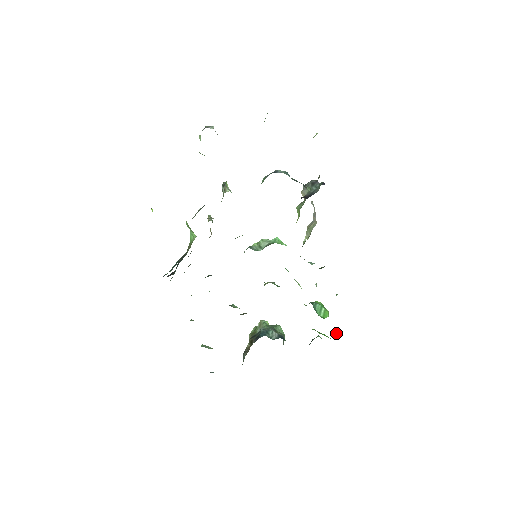
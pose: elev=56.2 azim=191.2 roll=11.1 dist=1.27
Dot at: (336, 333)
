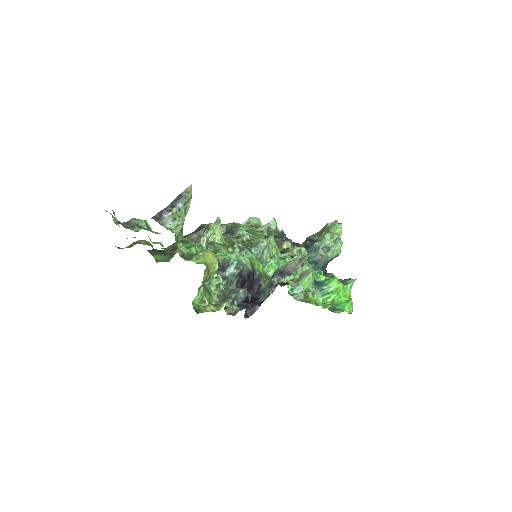
Dot at: (349, 302)
